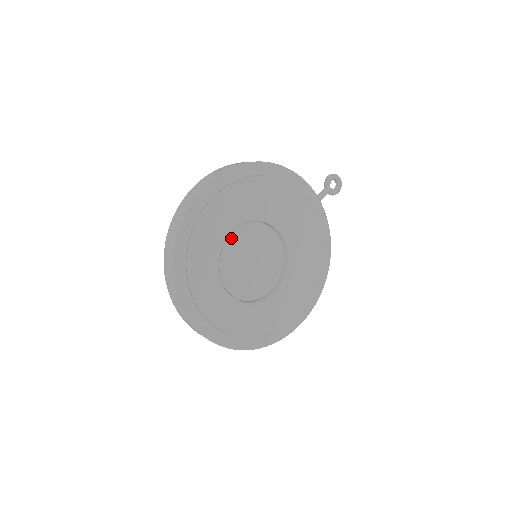
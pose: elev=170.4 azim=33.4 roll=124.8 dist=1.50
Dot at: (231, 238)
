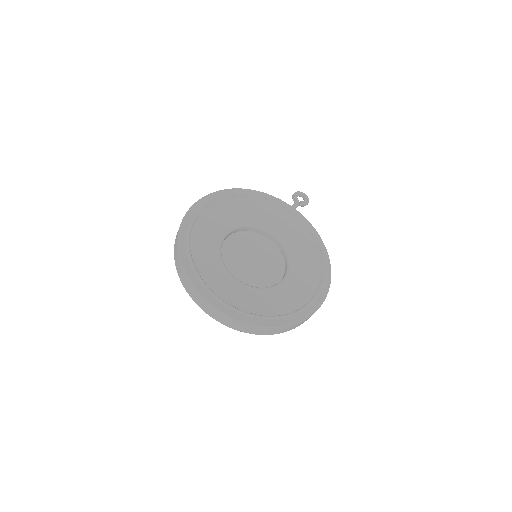
Dot at: (228, 246)
